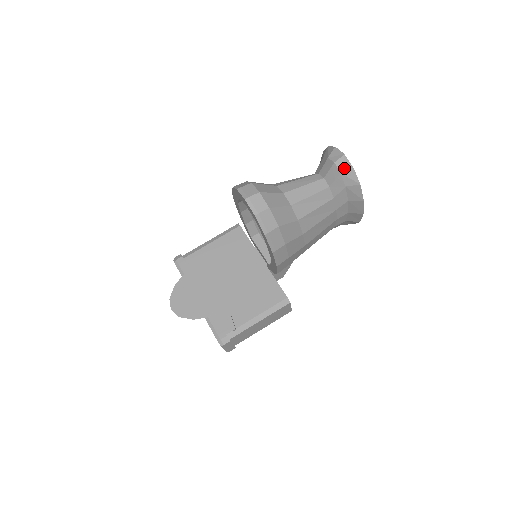
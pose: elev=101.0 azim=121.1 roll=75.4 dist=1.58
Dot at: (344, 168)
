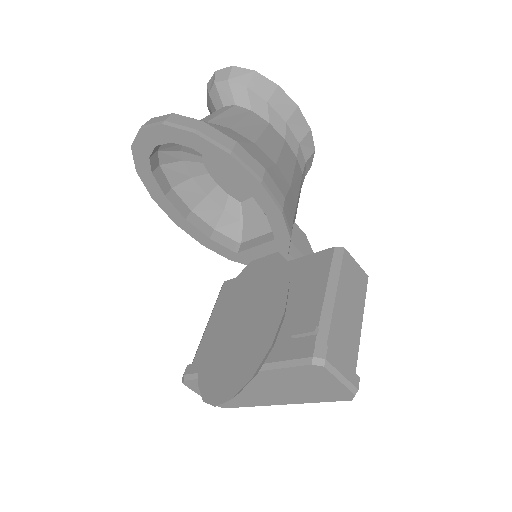
Dot at: (226, 75)
